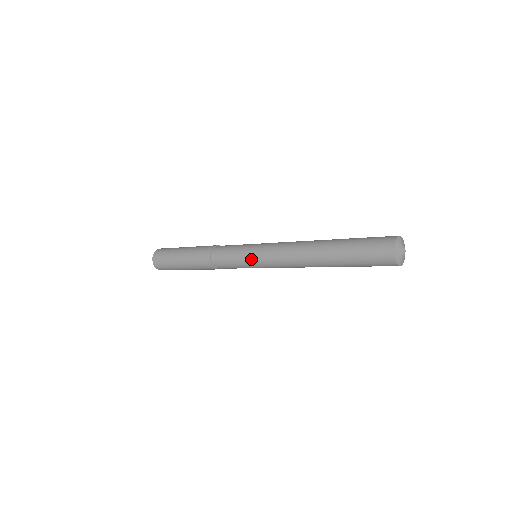
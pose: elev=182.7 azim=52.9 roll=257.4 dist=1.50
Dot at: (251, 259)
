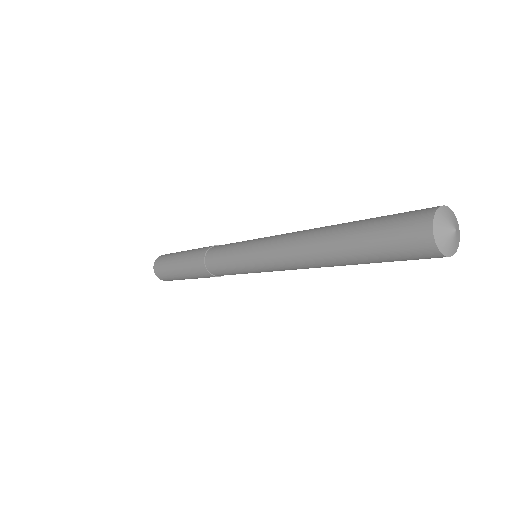
Dot at: (247, 264)
